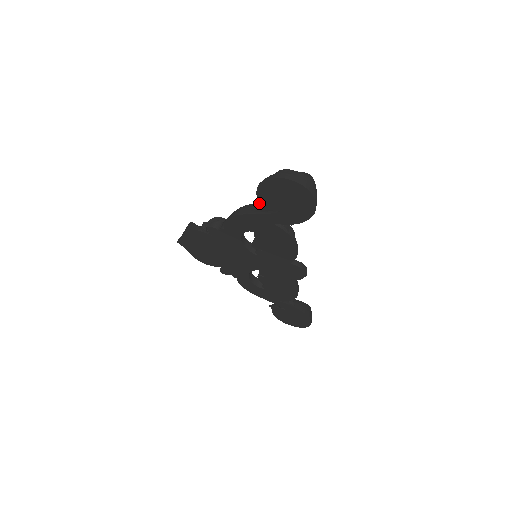
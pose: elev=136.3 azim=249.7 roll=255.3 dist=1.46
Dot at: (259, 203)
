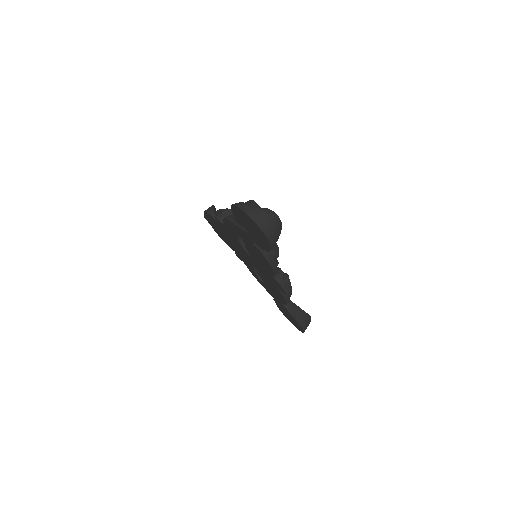
Dot at: (237, 219)
